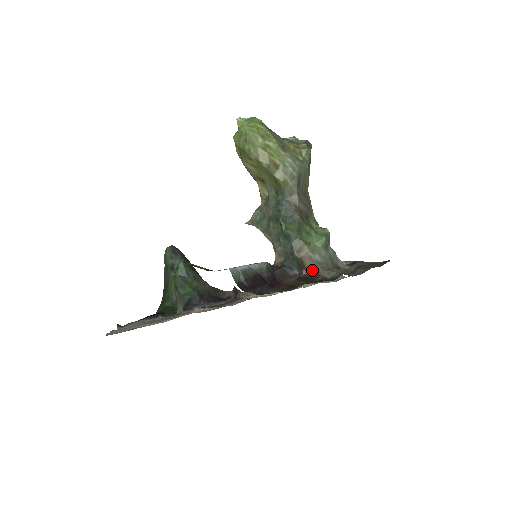
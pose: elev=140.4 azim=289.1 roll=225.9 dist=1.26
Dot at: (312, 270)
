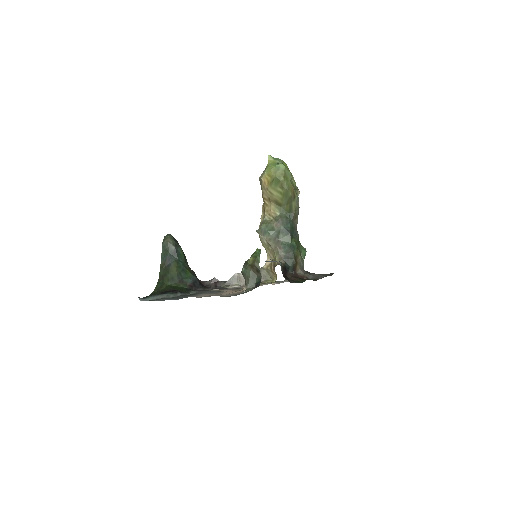
Dot at: (299, 272)
